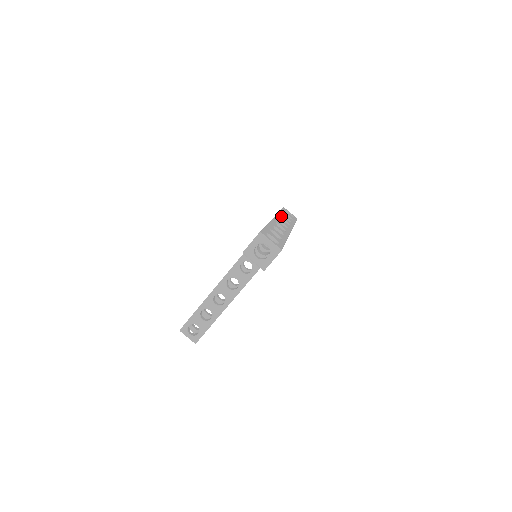
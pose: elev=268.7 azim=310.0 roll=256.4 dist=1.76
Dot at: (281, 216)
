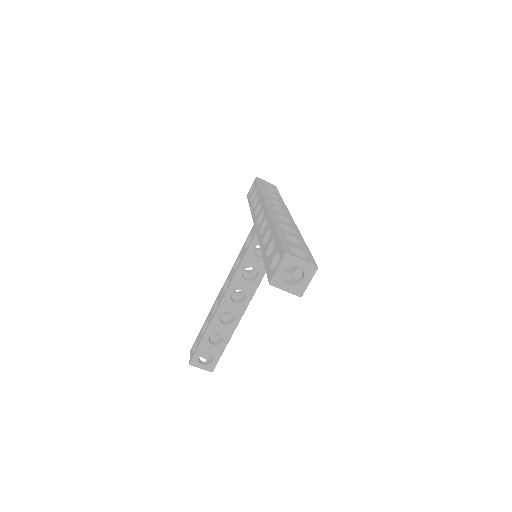
Dot at: (268, 197)
